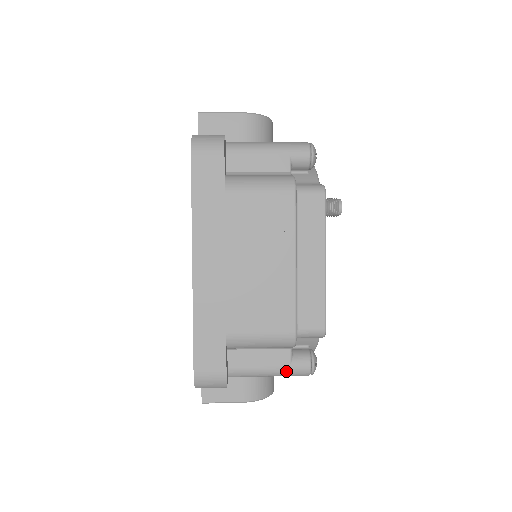
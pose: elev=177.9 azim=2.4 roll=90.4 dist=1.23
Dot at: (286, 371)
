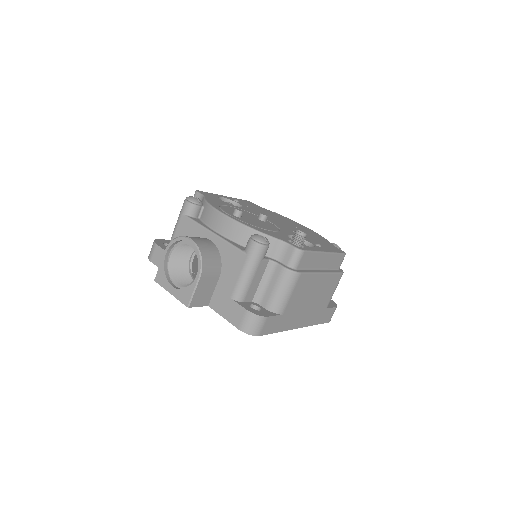
Dot at: occluded
